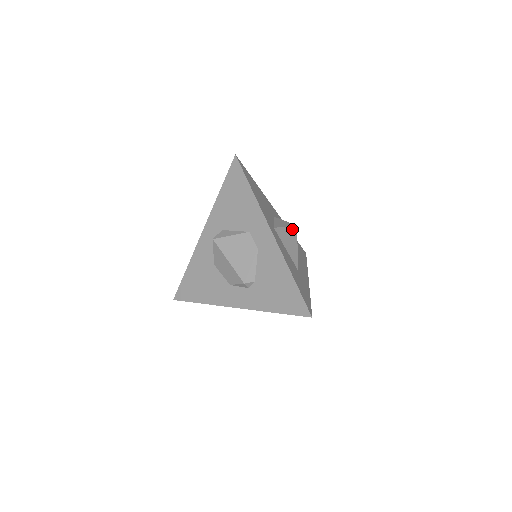
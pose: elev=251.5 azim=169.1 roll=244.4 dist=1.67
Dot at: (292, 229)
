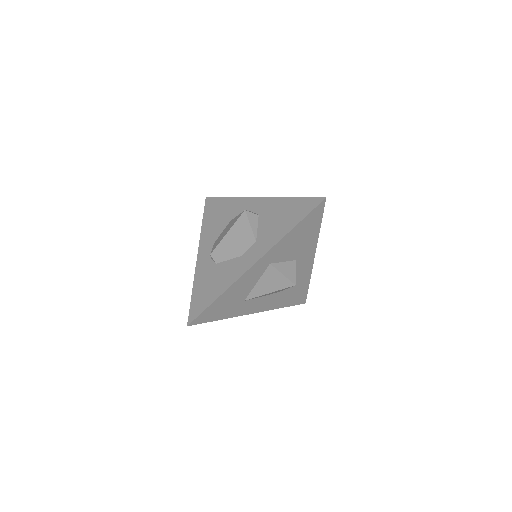
Dot at: (287, 282)
